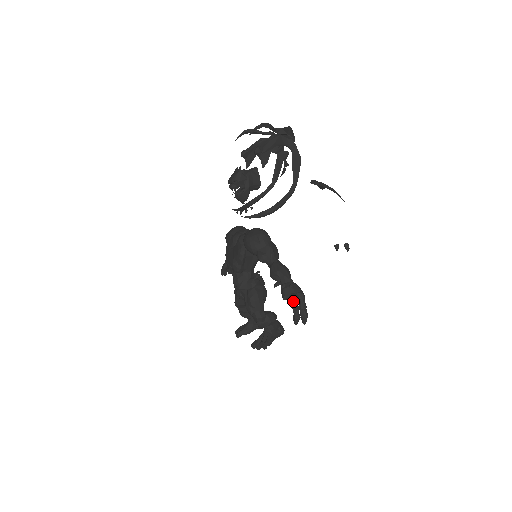
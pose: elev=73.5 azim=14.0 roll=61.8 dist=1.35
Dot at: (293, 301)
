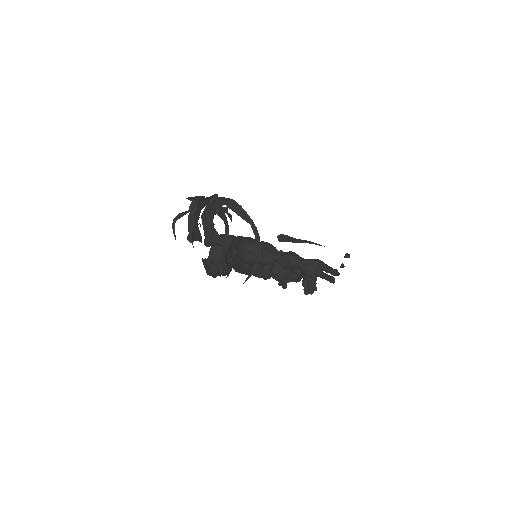
Dot at: (321, 276)
